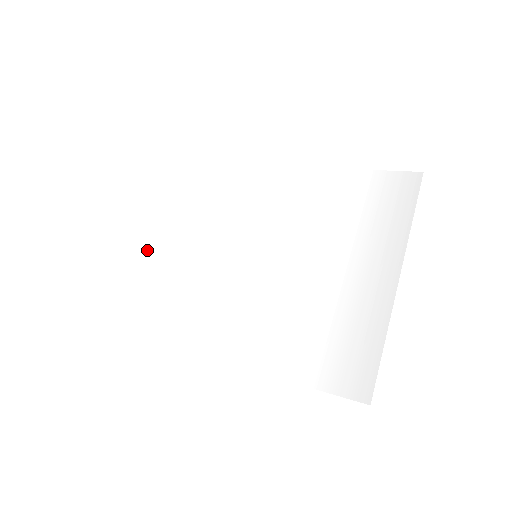
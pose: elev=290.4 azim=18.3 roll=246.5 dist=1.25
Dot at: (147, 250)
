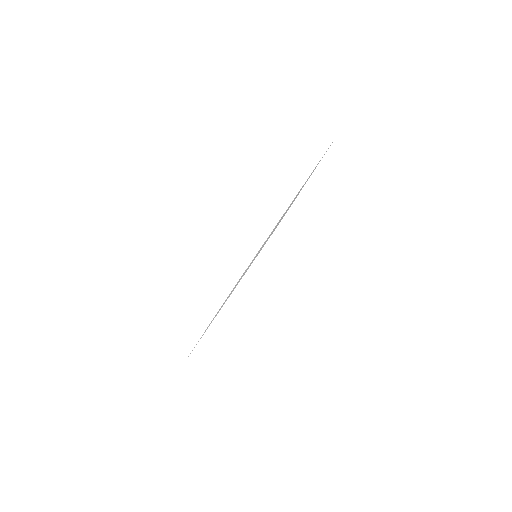
Dot at: occluded
